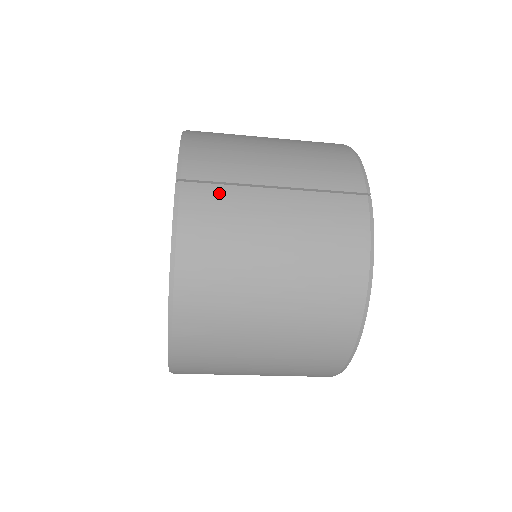
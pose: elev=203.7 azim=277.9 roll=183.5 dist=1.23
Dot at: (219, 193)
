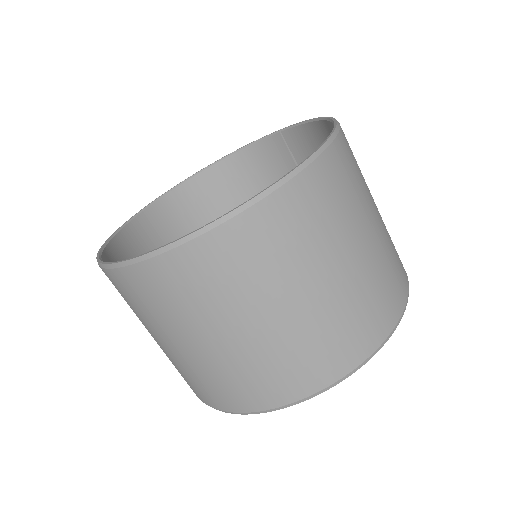
Dot at: (303, 155)
